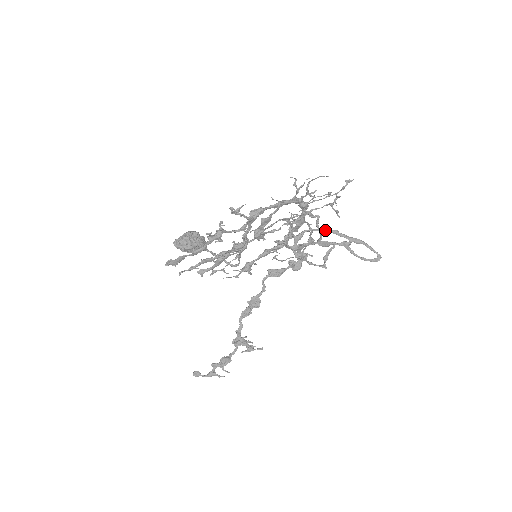
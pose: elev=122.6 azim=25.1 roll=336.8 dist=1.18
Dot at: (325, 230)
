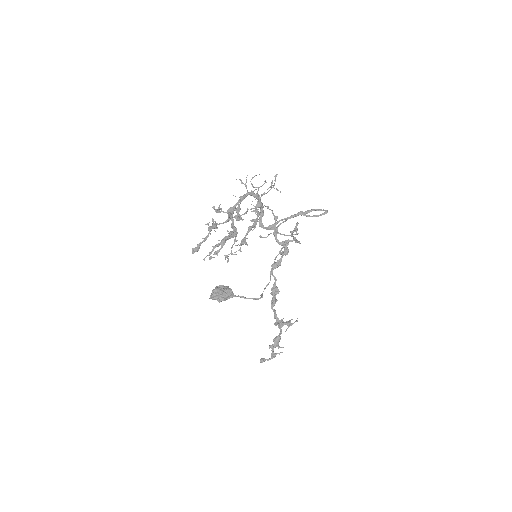
Dot at: occluded
